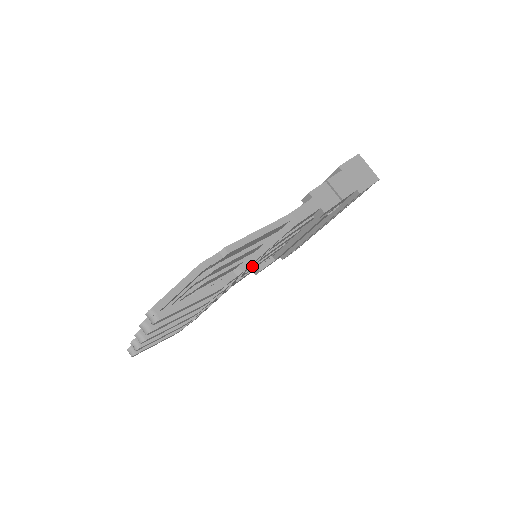
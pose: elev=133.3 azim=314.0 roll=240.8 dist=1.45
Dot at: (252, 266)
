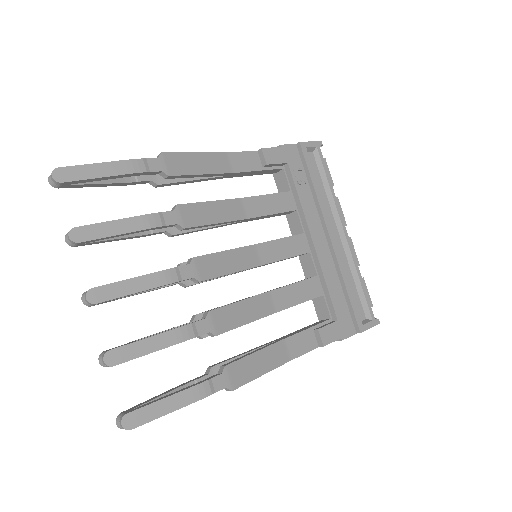
Dot at: (251, 258)
